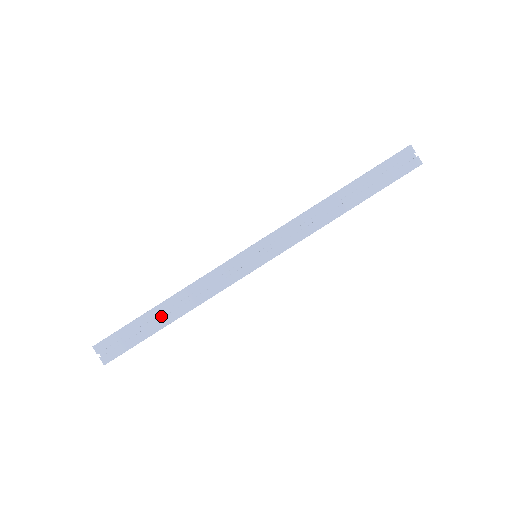
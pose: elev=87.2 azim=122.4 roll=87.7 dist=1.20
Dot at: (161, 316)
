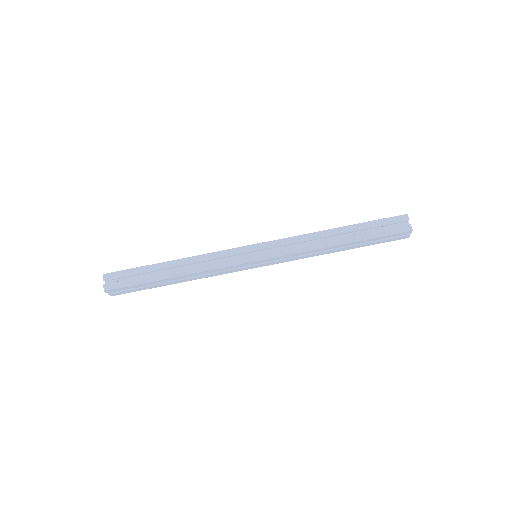
Dot at: (164, 272)
